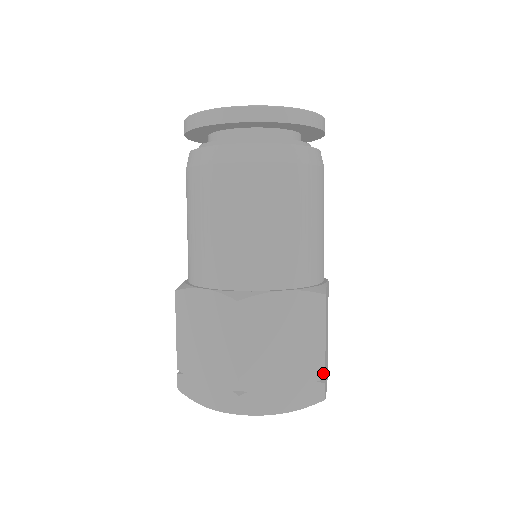
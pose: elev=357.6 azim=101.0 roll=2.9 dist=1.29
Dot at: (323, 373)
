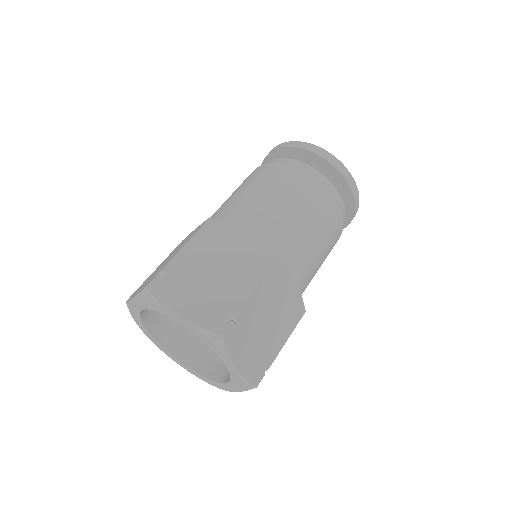
Dot at: (236, 311)
